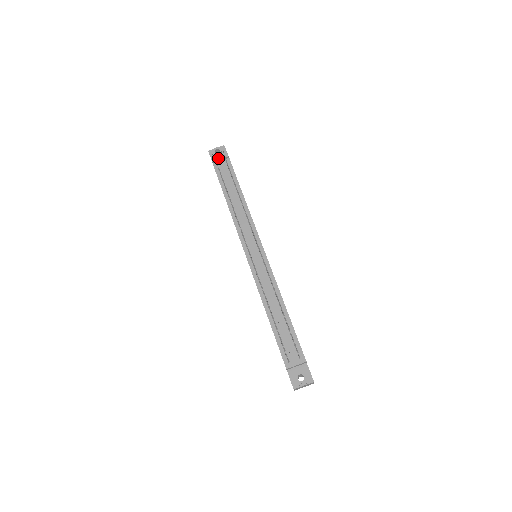
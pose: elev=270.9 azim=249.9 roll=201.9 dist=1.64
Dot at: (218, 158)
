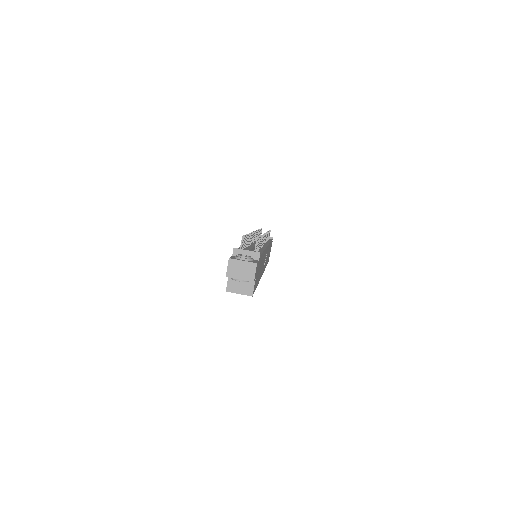
Dot at: occluded
